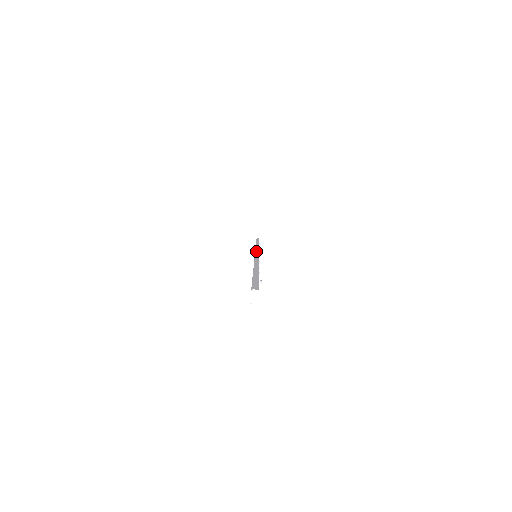
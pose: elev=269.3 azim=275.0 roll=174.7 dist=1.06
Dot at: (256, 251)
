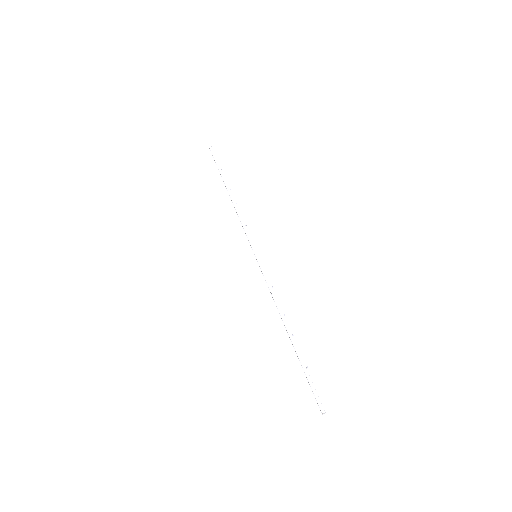
Dot at: (254, 252)
